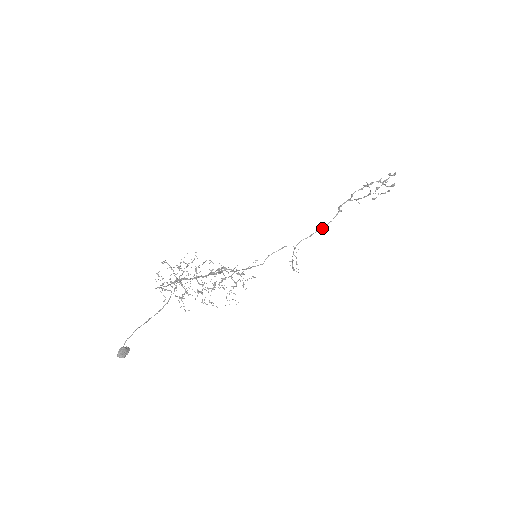
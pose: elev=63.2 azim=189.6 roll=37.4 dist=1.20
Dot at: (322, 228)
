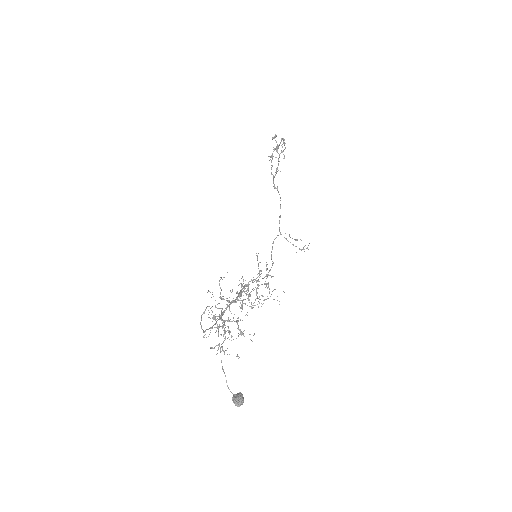
Dot at: (280, 206)
